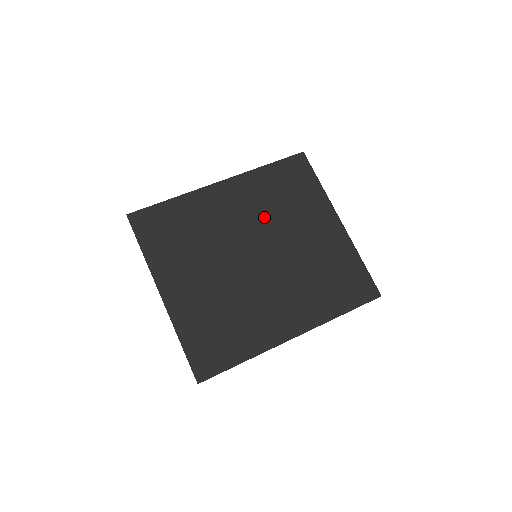
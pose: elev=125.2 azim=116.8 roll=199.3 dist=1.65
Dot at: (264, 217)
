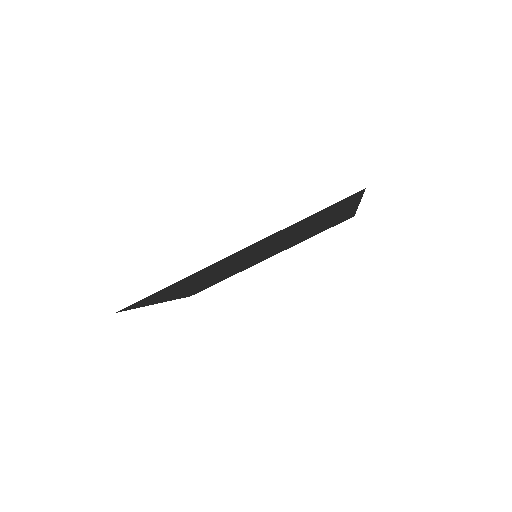
Dot at: (277, 241)
